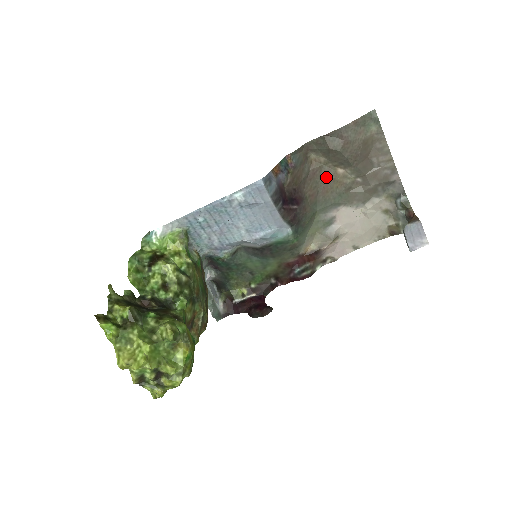
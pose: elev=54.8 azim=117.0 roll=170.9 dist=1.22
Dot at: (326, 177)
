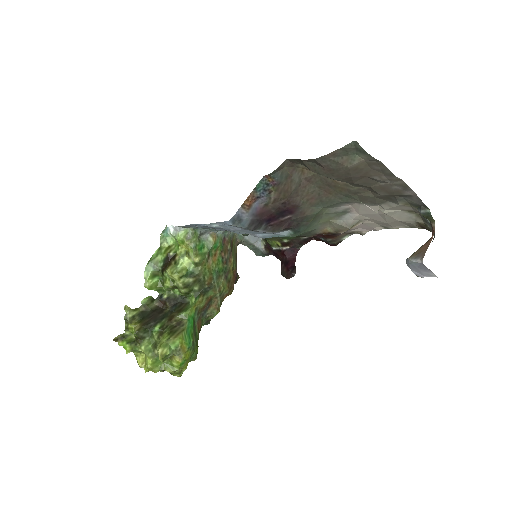
Dot at: (324, 183)
